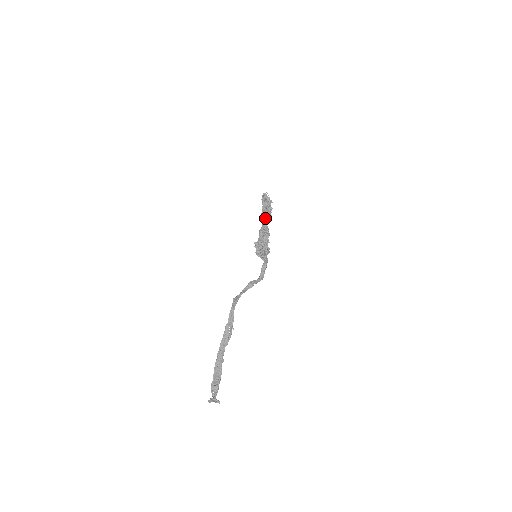
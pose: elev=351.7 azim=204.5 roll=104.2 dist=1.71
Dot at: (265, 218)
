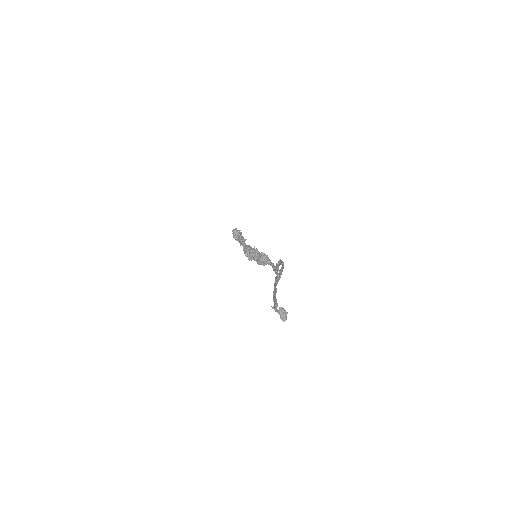
Dot at: occluded
